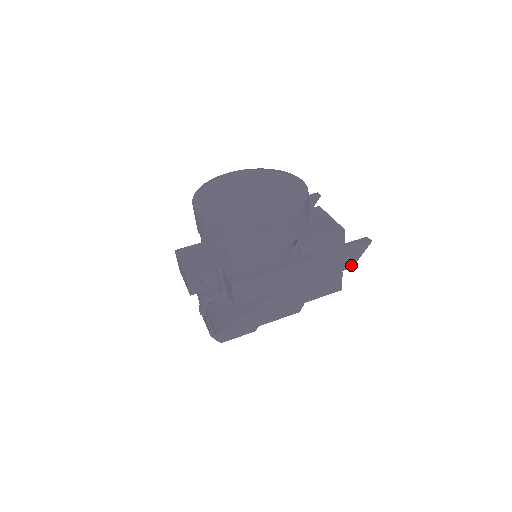
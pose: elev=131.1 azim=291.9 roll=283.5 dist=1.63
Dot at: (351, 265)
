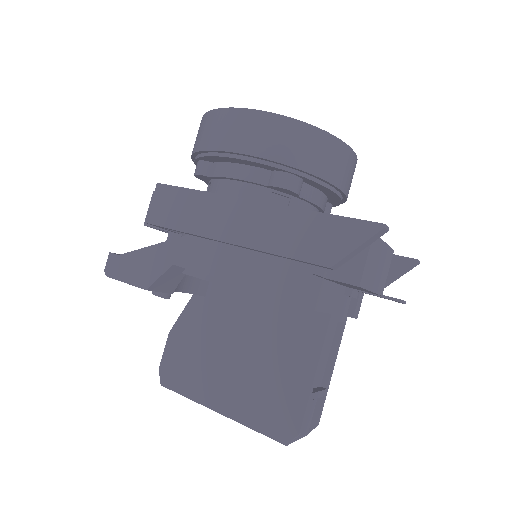
Dot at: (330, 260)
